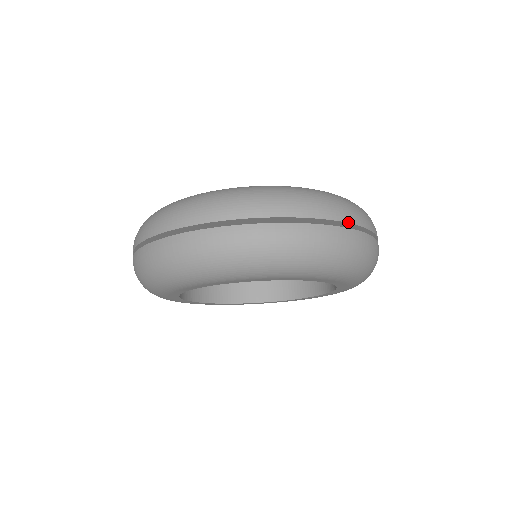
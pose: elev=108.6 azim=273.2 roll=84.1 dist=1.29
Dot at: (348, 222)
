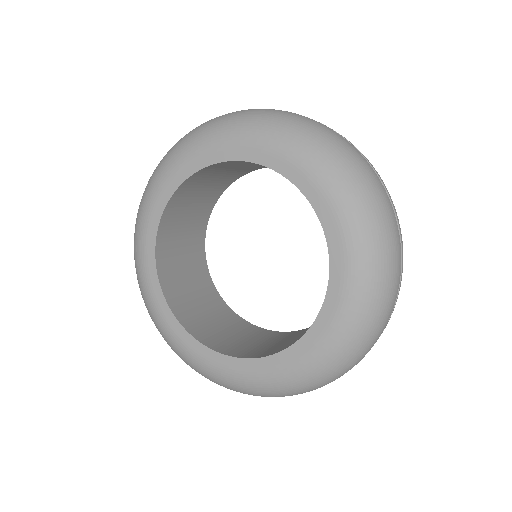
Dot at: (392, 204)
